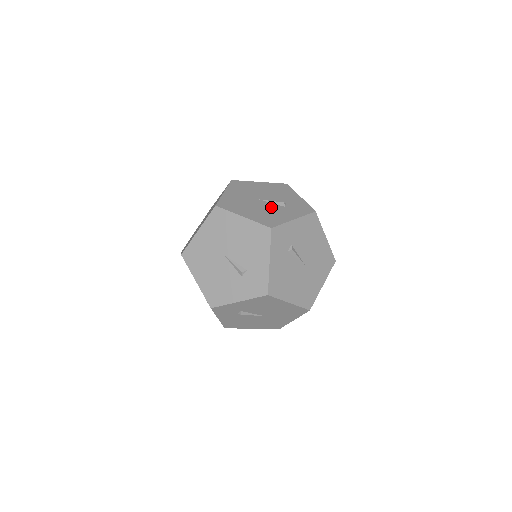
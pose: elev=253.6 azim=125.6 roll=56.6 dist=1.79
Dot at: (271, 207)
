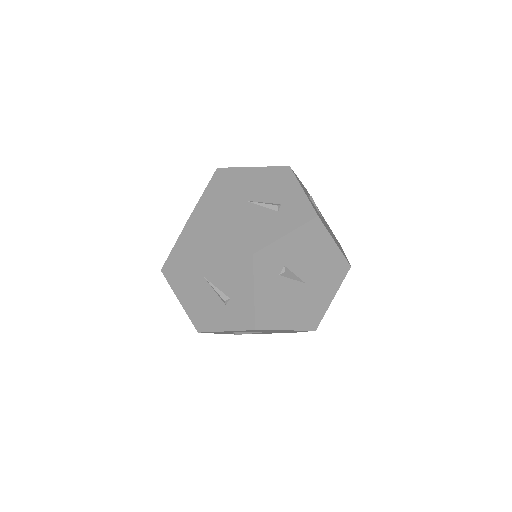
Dot at: occluded
